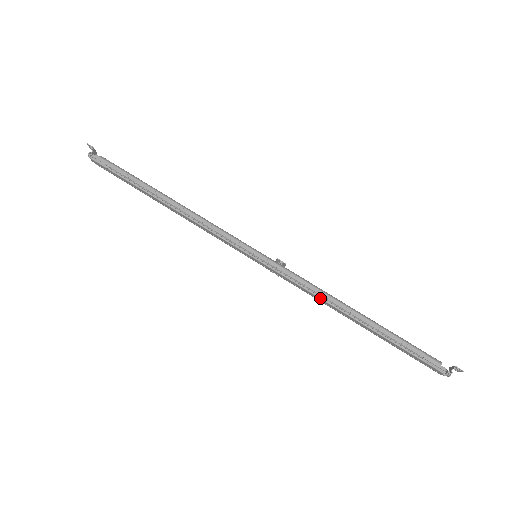
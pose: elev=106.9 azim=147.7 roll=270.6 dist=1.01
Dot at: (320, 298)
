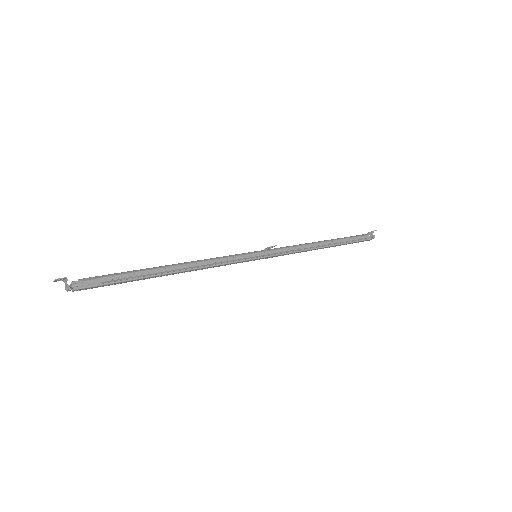
Dot at: (307, 250)
